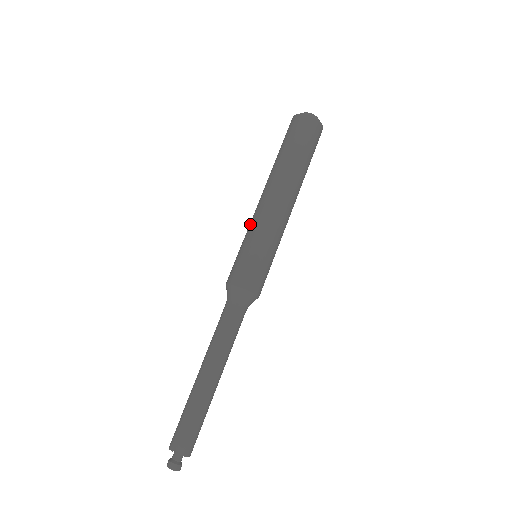
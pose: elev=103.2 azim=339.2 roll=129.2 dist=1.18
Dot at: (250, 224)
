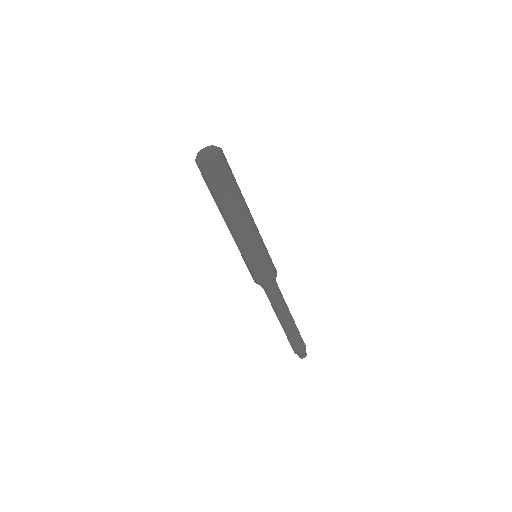
Dot at: (242, 249)
